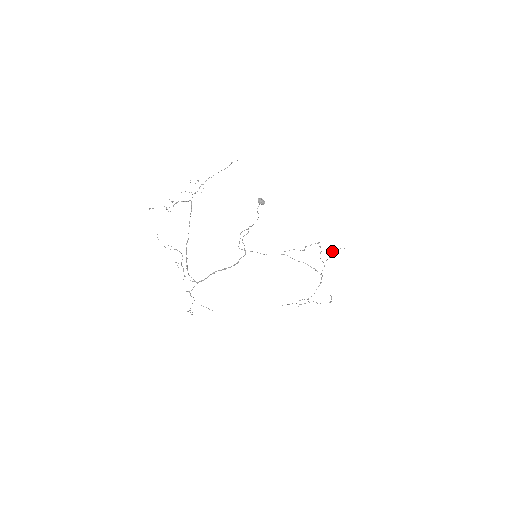
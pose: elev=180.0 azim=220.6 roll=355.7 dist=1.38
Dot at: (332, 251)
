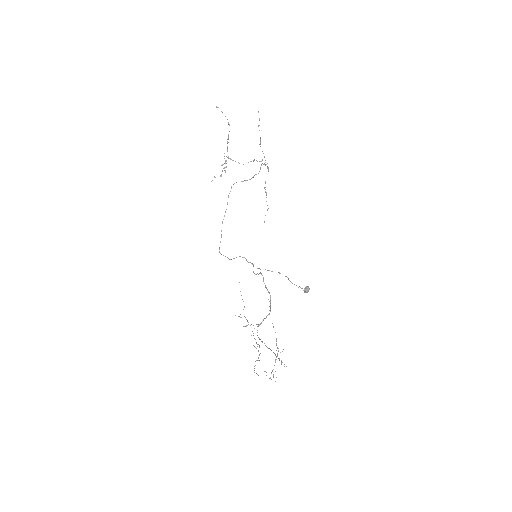
Dot at: occluded
